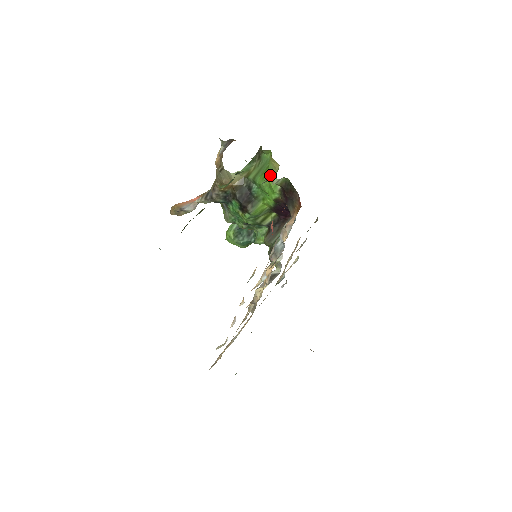
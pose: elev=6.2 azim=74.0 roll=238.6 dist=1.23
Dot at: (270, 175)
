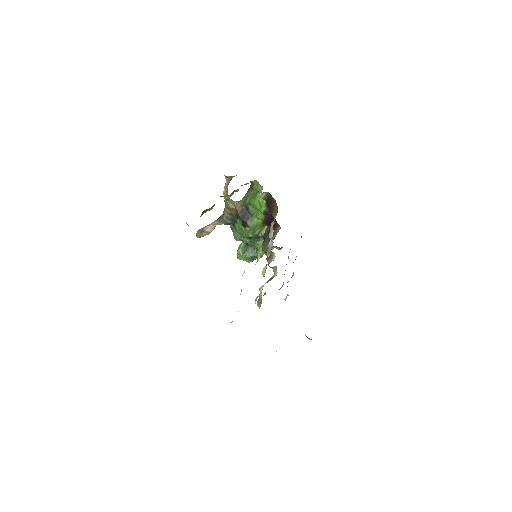
Dot at: (258, 196)
